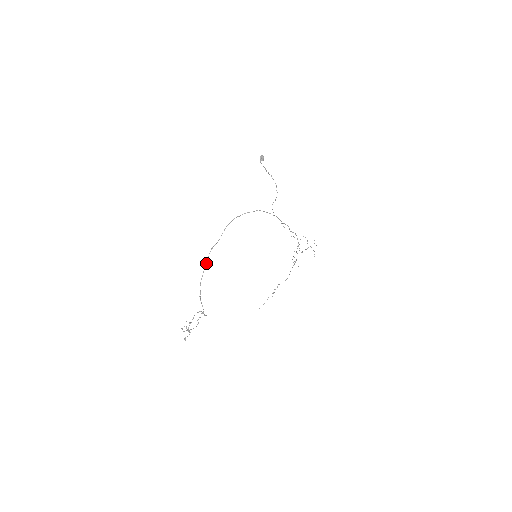
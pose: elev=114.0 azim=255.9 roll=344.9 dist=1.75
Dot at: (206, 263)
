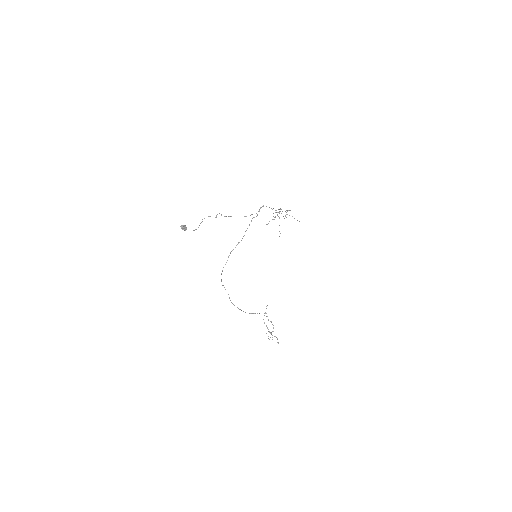
Dot at: (238, 308)
